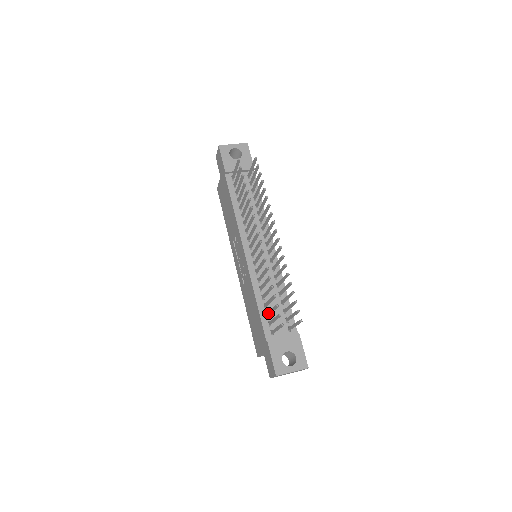
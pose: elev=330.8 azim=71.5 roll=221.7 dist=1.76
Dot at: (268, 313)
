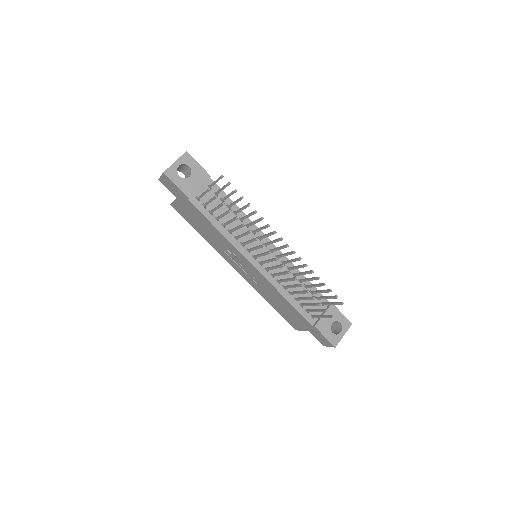
Dot at: occluded
